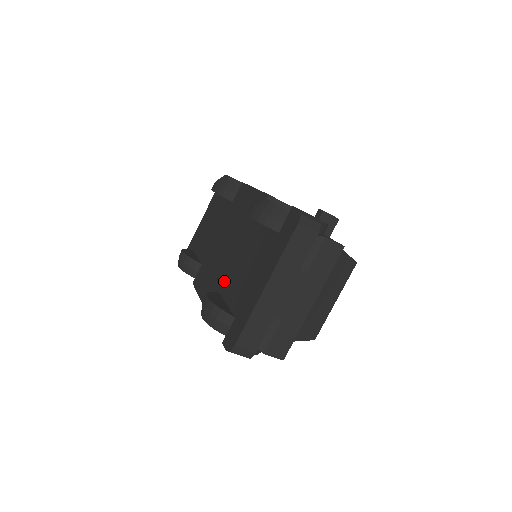
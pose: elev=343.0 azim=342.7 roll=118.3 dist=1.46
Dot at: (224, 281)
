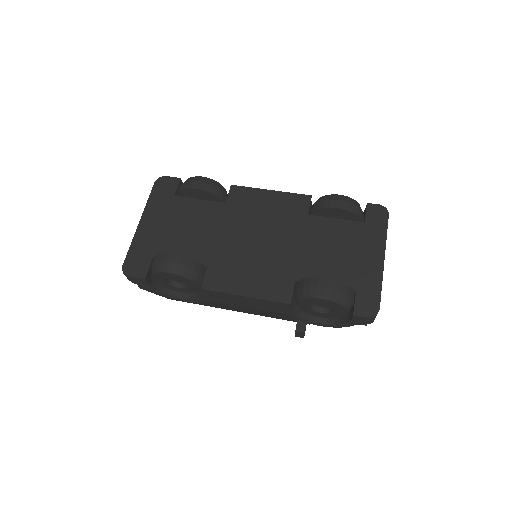
Dot at: (296, 270)
